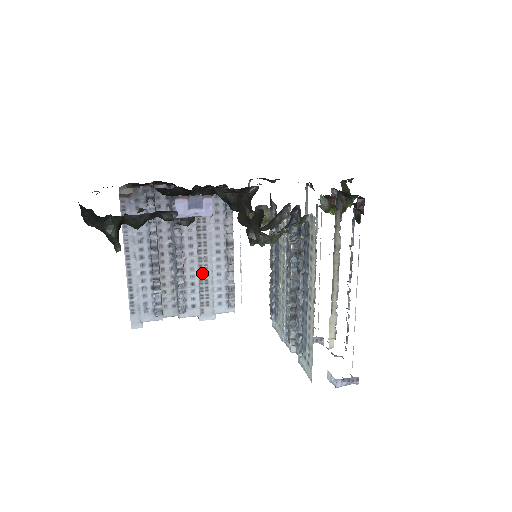
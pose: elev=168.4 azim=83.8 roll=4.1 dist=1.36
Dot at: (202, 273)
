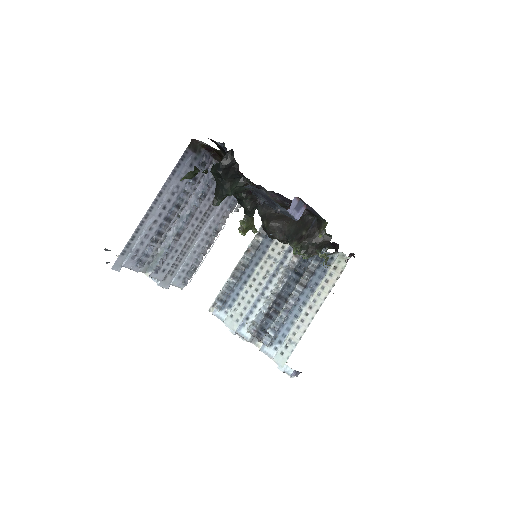
Dot at: (187, 245)
